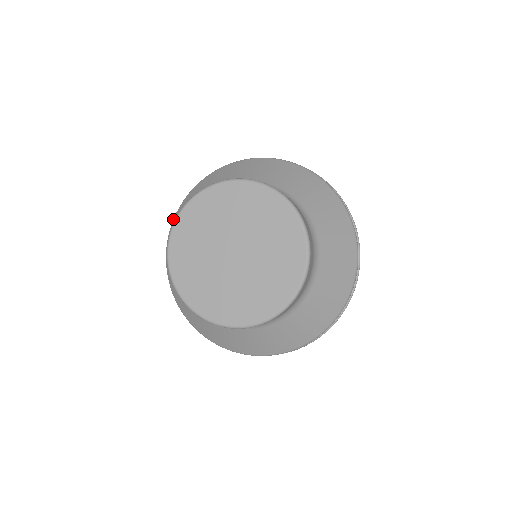
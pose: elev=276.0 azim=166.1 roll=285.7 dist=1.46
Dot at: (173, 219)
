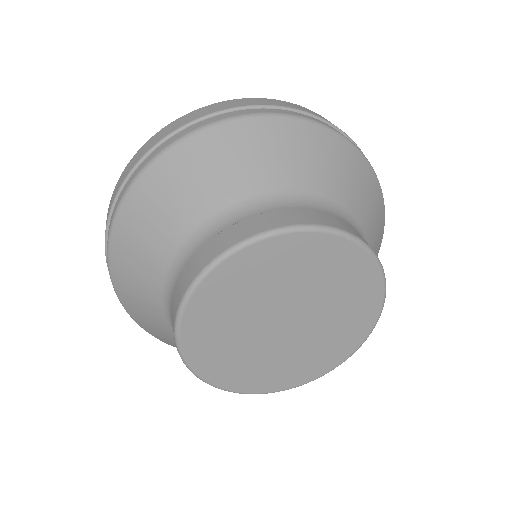
Dot at: occluded
